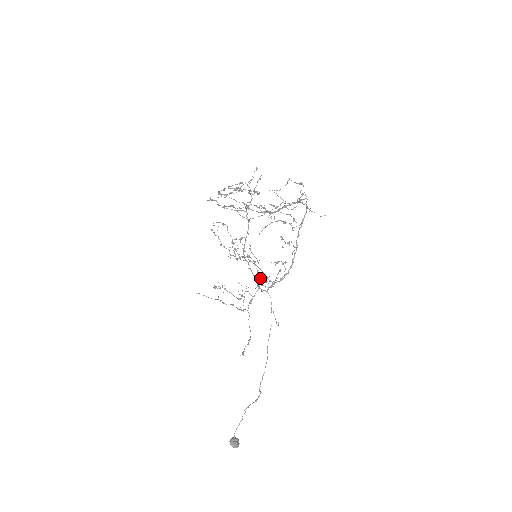
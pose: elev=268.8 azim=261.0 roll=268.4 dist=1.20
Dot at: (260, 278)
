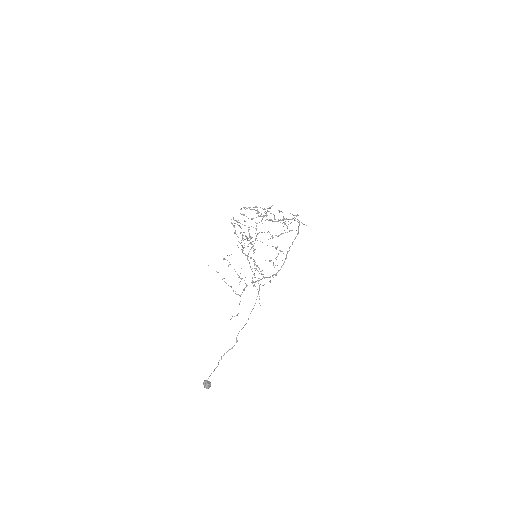
Dot at: occluded
